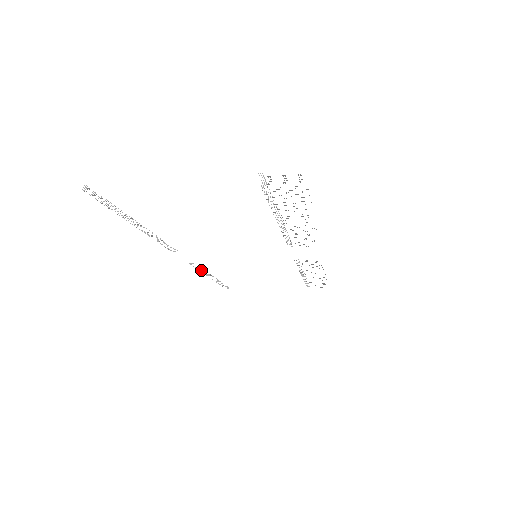
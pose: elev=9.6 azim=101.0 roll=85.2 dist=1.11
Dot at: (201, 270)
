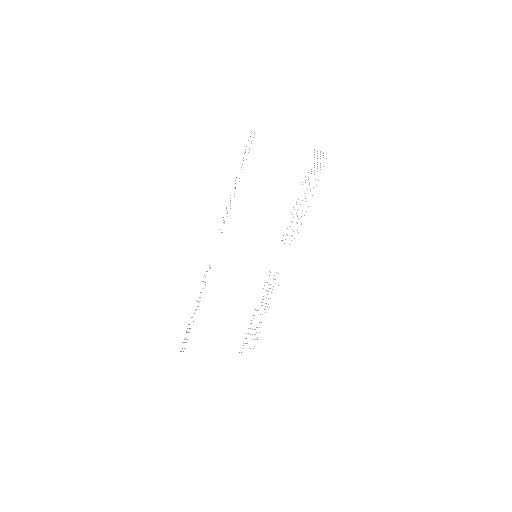
Dot at: occluded
